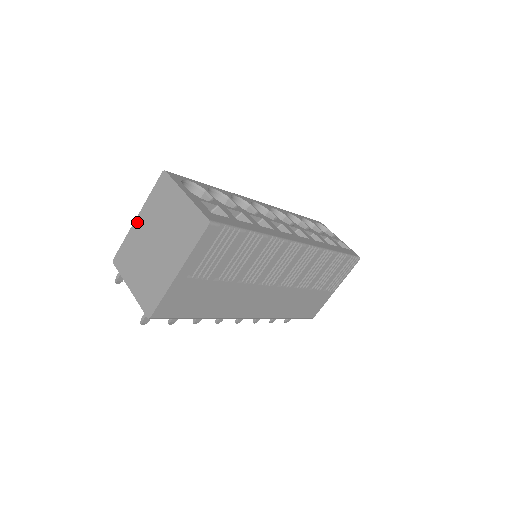
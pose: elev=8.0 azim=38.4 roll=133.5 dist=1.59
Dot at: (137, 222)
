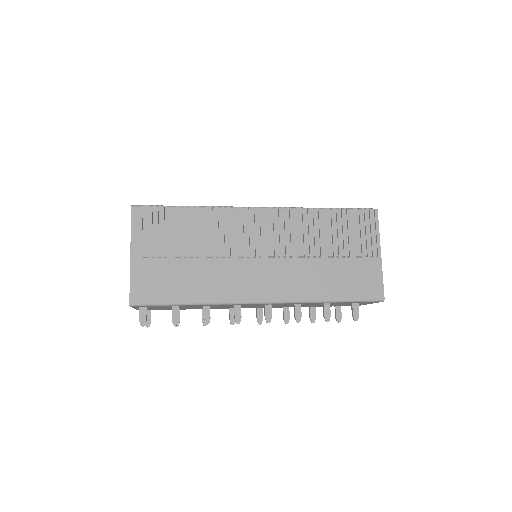
Dot at: occluded
